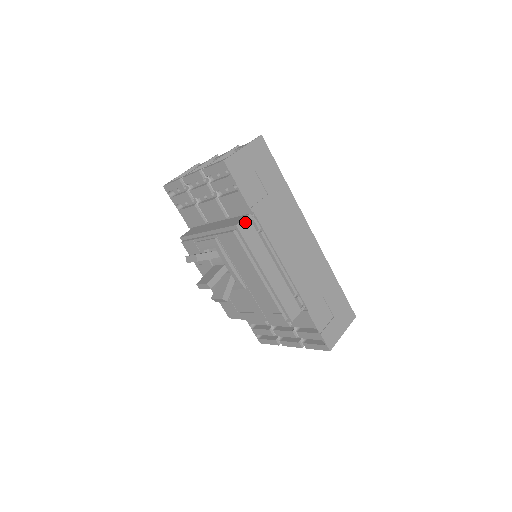
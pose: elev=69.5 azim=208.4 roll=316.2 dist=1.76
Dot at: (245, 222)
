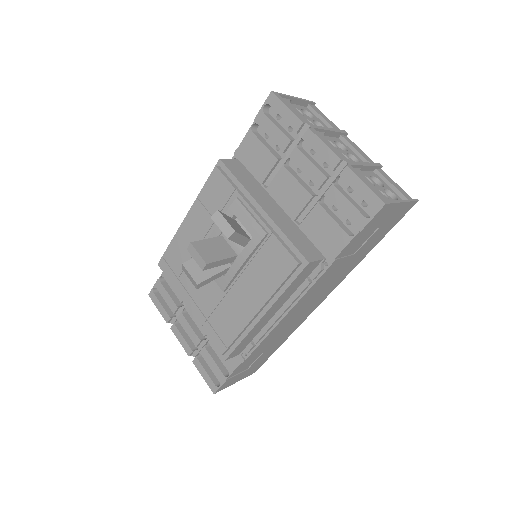
Dot at: (315, 264)
